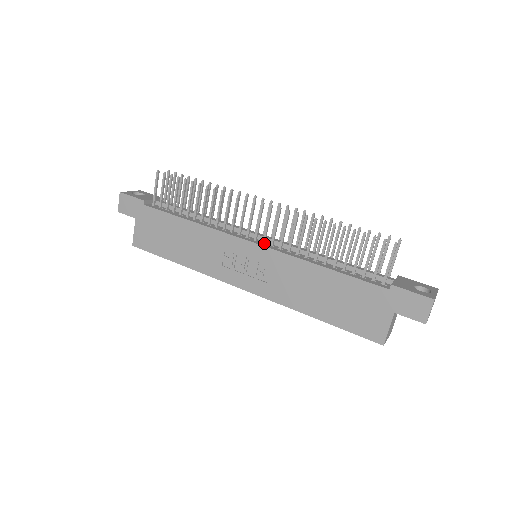
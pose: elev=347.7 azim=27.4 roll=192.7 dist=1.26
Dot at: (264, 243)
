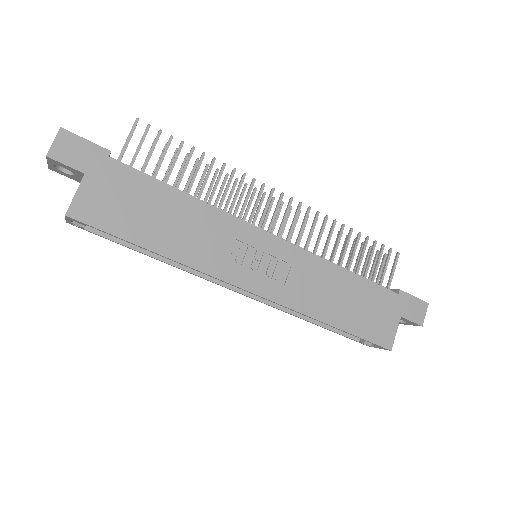
Dot at: occluded
